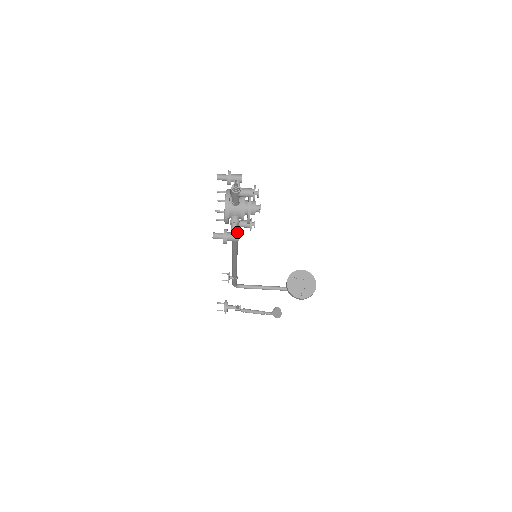
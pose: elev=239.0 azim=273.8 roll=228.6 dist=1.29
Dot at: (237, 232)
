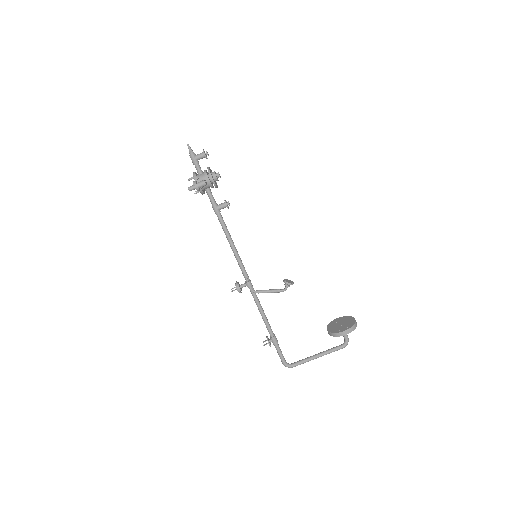
Dot at: (223, 222)
